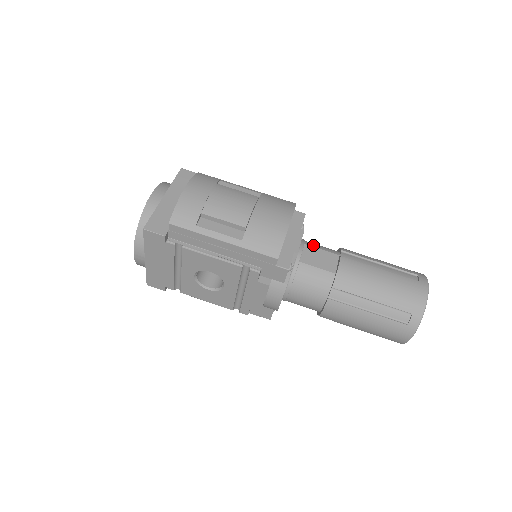
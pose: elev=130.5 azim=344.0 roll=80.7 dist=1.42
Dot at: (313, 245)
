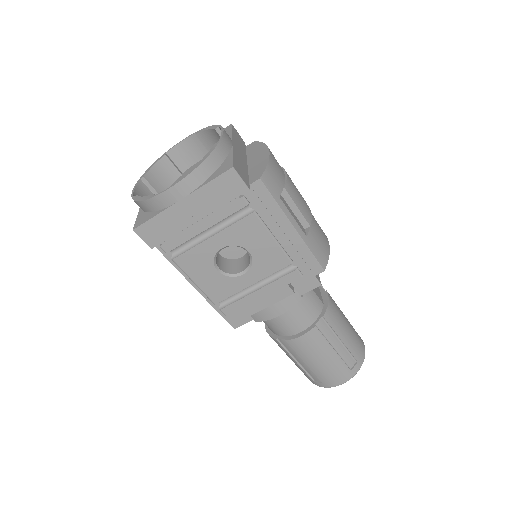
Dot at: occluded
